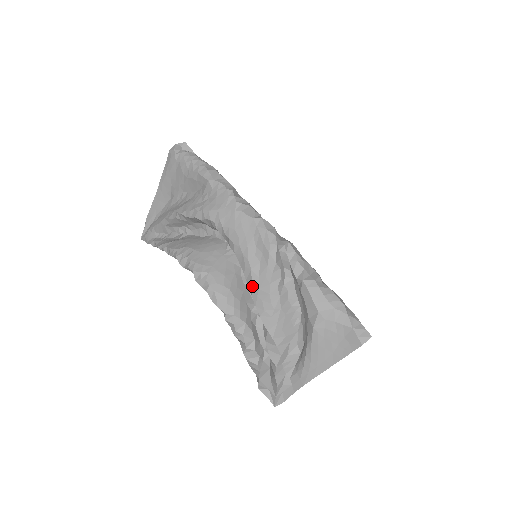
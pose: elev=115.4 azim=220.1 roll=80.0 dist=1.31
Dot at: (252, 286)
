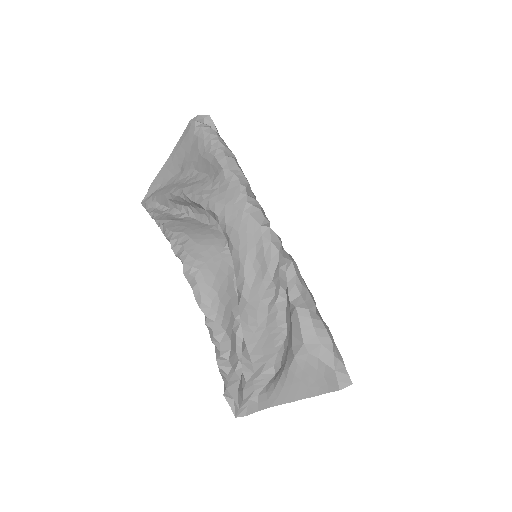
Dot at: (241, 297)
